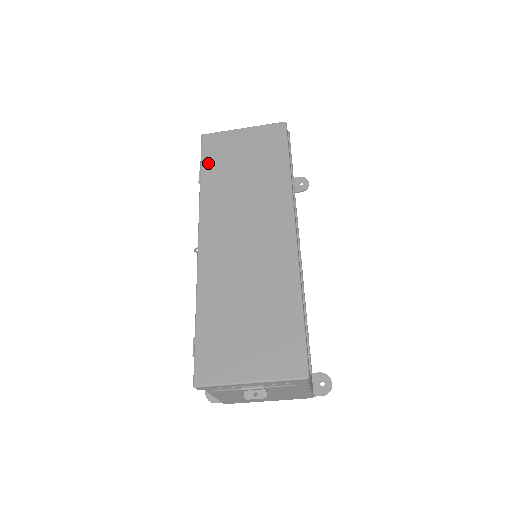
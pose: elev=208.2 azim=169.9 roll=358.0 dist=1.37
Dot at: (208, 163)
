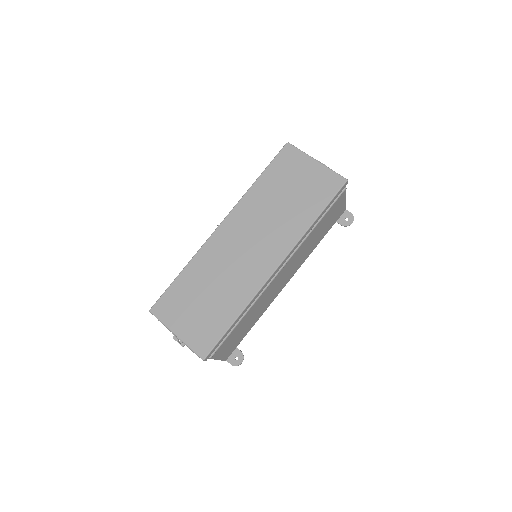
Dot at: (272, 170)
